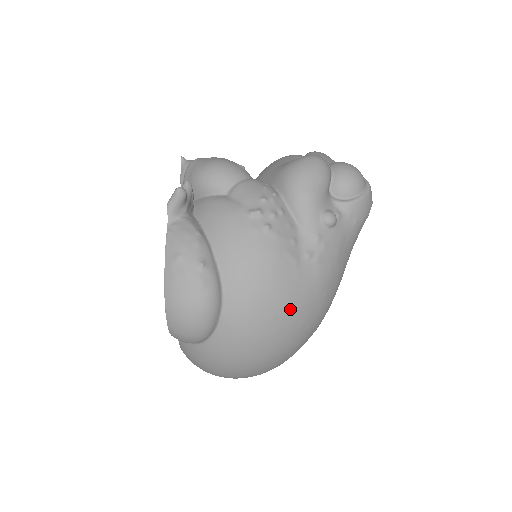
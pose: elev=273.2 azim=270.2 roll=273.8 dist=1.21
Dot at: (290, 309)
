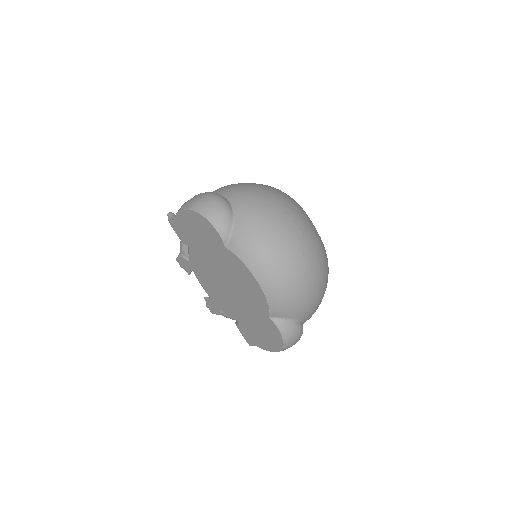
Dot at: (259, 185)
